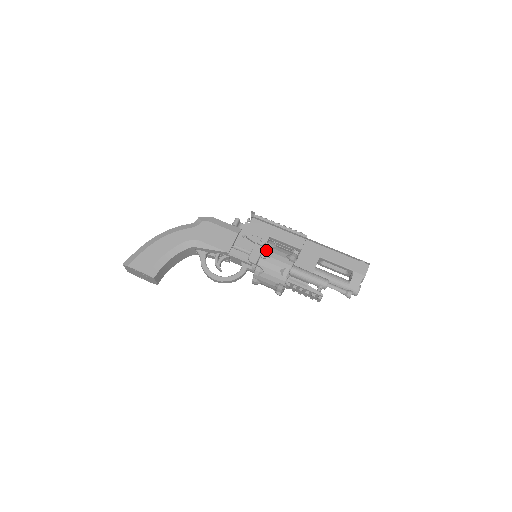
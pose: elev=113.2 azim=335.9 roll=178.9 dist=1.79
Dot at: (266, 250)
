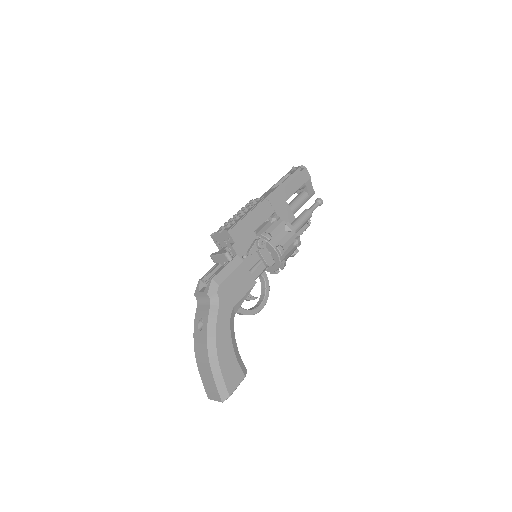
Dot at: (279, 247)
